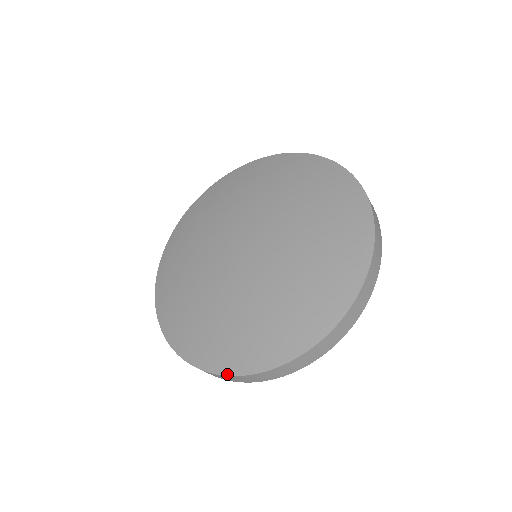
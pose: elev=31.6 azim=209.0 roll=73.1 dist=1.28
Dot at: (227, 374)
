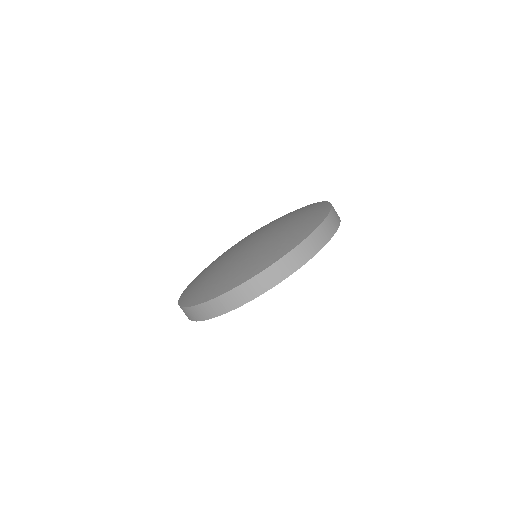
Dot at: (236, 286)
